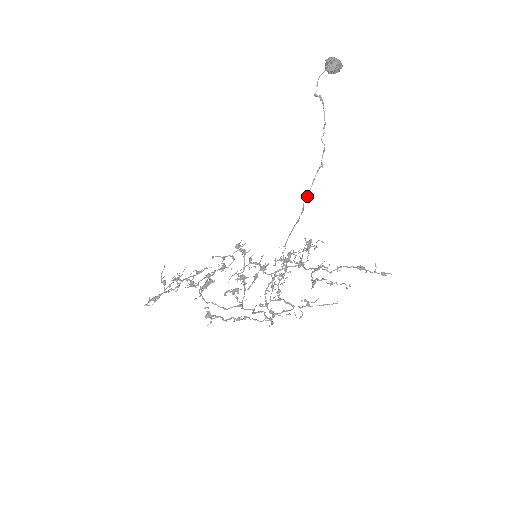
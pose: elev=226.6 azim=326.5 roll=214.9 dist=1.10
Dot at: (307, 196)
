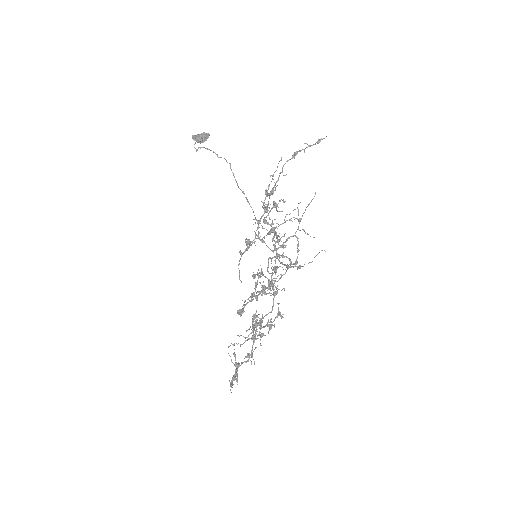
Dot at: occluded
